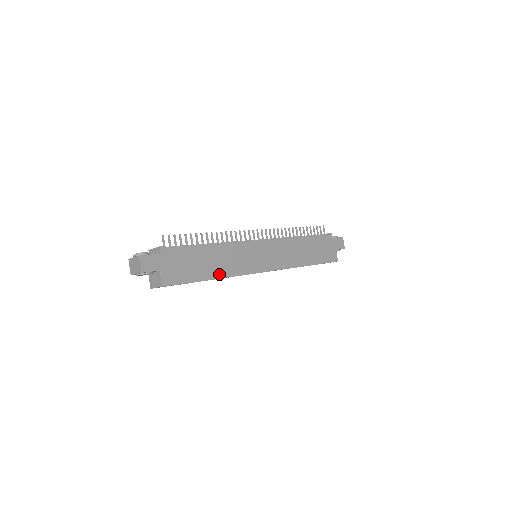
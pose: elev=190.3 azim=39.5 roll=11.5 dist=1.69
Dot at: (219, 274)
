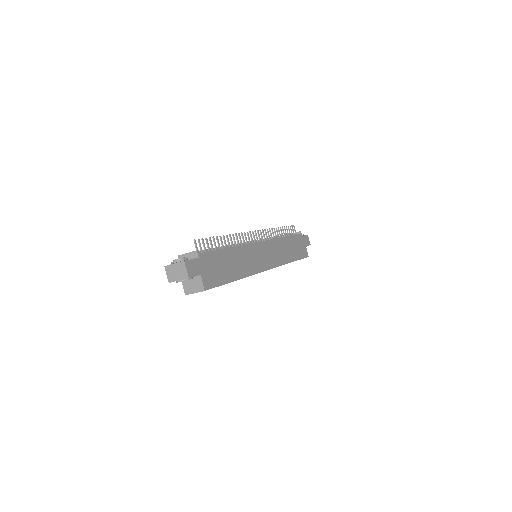
Dot at: (240, 275)
